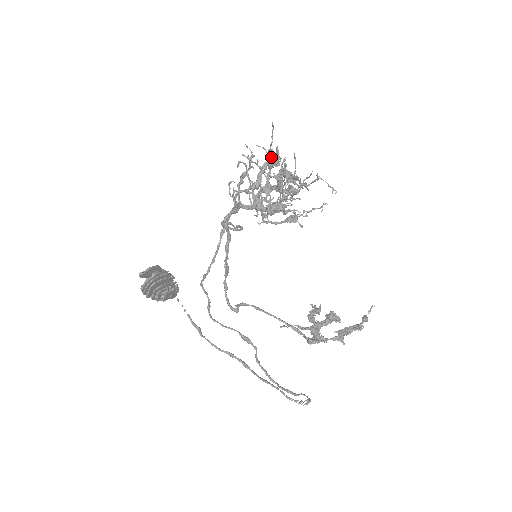
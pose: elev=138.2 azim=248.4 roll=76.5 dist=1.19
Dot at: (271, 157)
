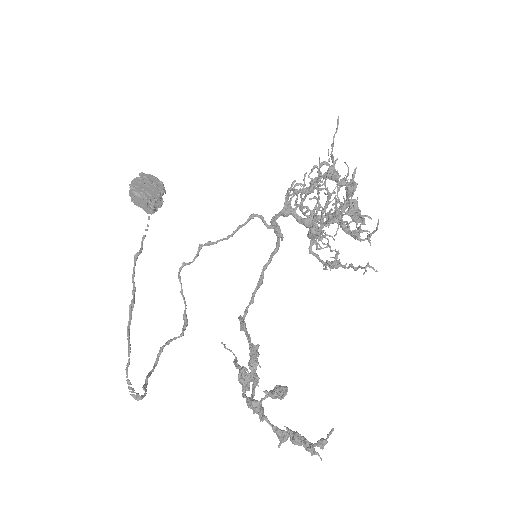
Dot at: occluded
